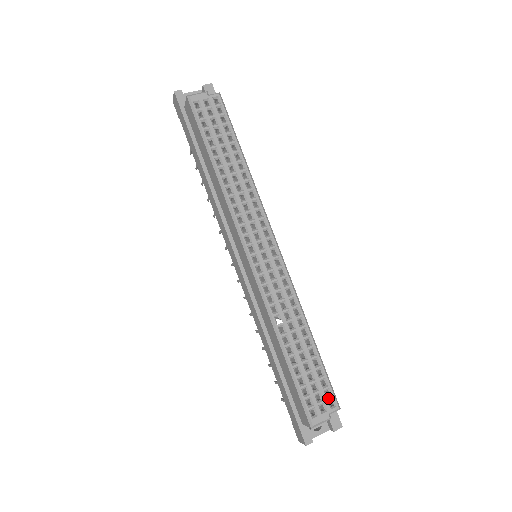
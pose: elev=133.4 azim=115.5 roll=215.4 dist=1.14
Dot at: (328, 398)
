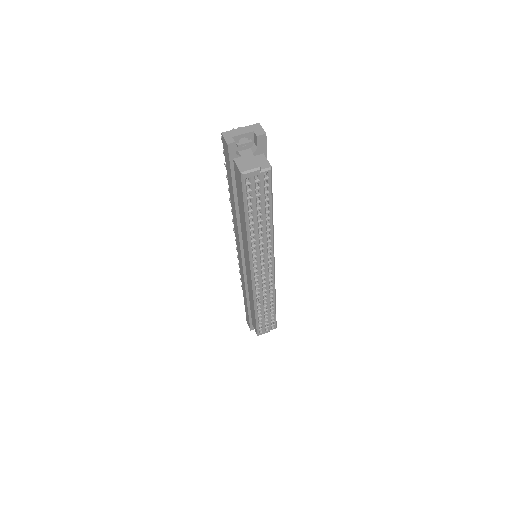
Dot at: occluded
